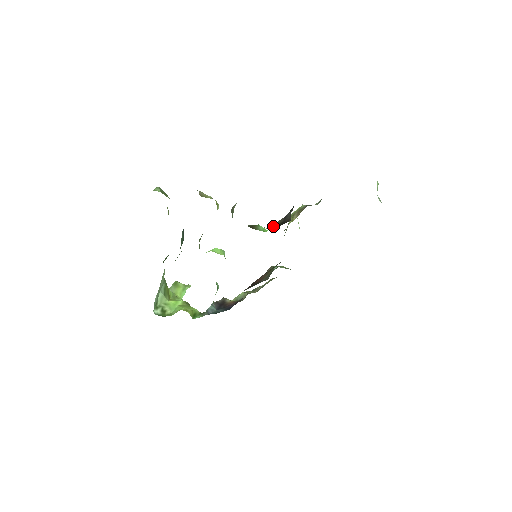
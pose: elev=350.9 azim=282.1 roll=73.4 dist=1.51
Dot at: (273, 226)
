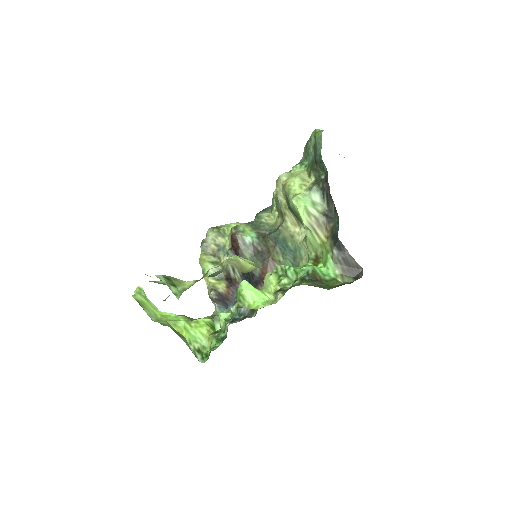
Dot at: (338, 271)
